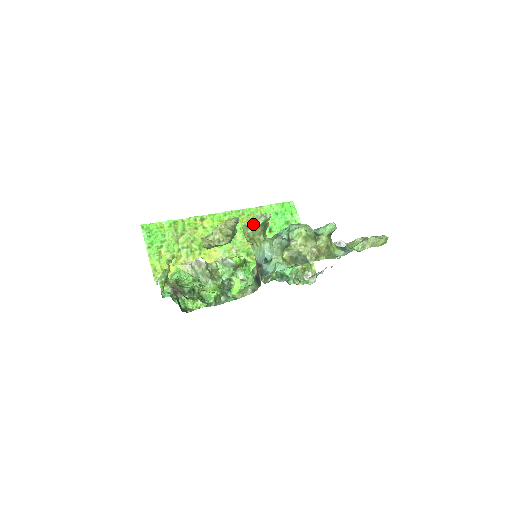
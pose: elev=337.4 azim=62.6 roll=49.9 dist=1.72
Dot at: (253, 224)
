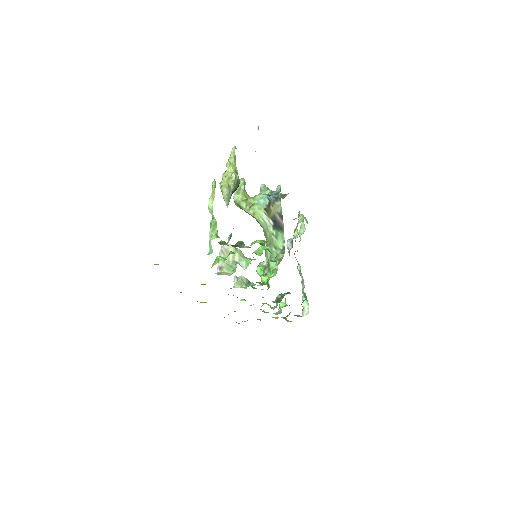
Dot at: (239, 188)
